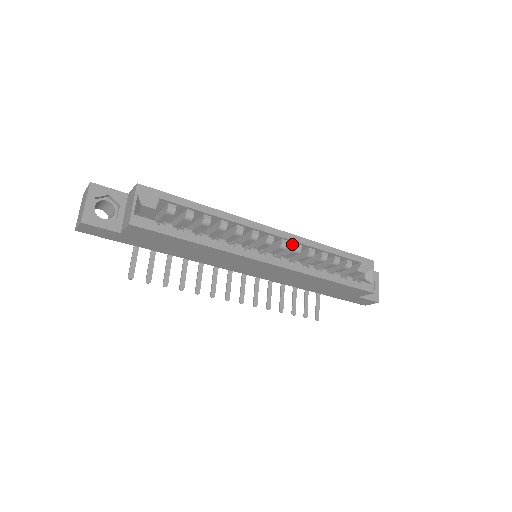
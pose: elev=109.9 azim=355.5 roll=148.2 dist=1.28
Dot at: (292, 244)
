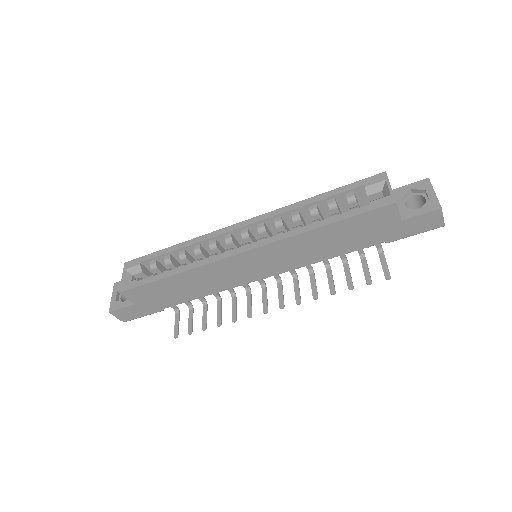
Dot at: occluded
